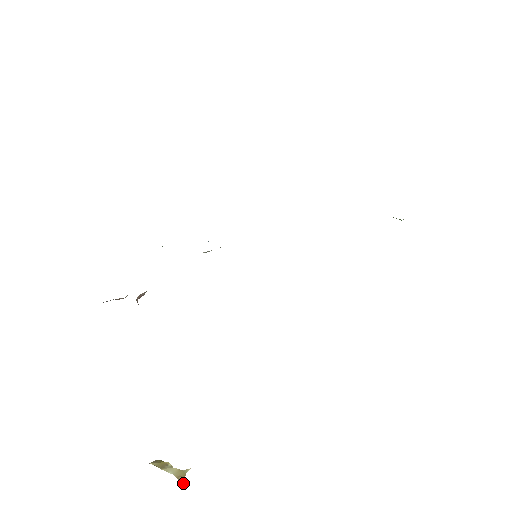
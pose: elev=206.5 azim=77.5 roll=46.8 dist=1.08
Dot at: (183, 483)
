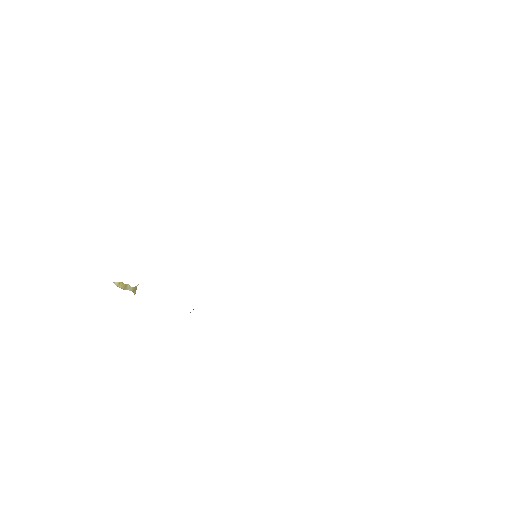
Dot at: occluded
